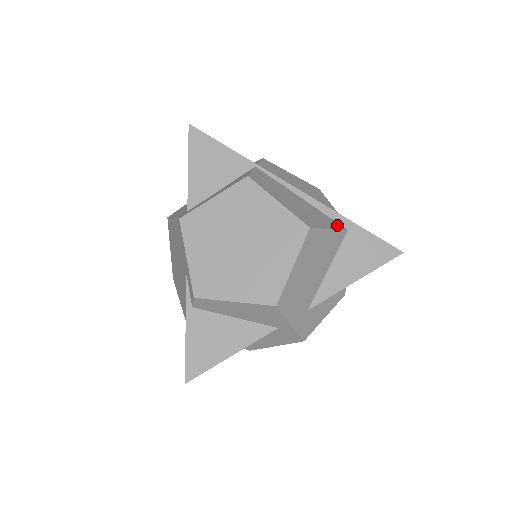
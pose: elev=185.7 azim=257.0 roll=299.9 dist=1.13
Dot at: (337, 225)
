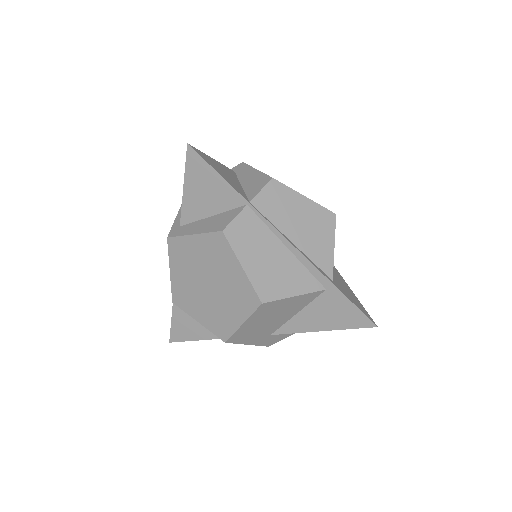
Dot at: (313, 285)
